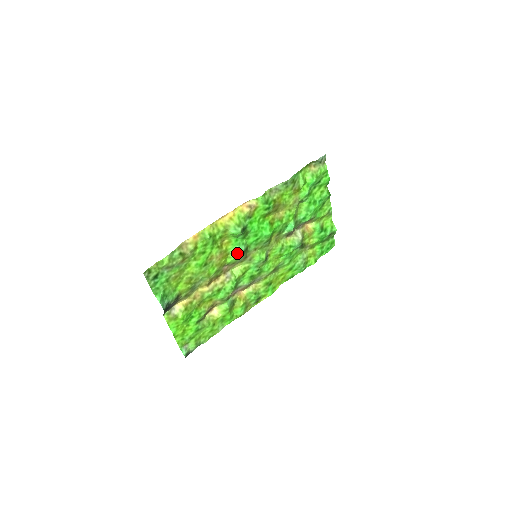
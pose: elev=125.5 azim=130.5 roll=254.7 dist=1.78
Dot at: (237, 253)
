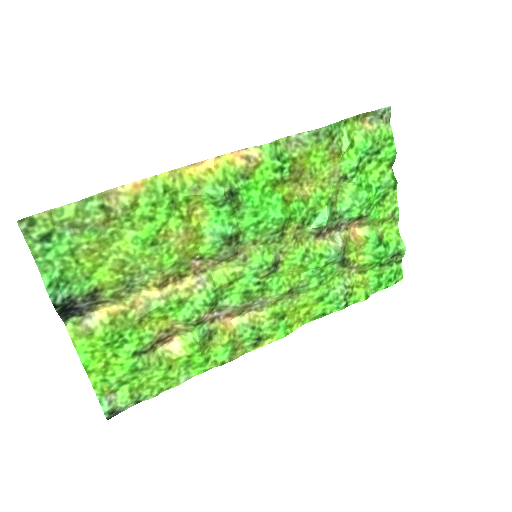
Dot at: (217, 237)
